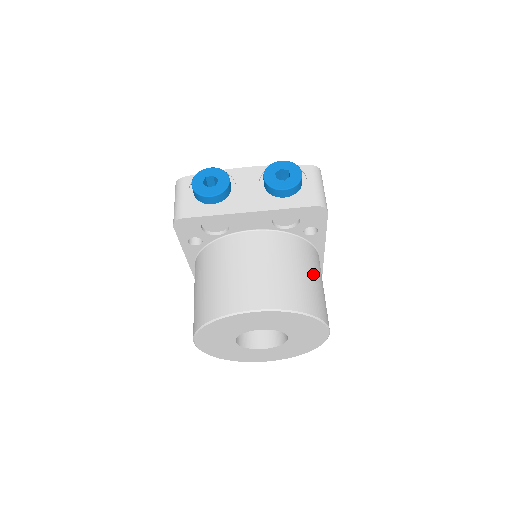
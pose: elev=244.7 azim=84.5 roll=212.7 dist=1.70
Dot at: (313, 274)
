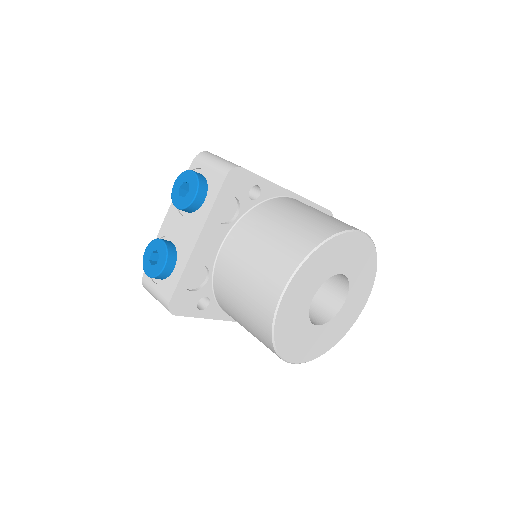
Dot at: (295, 214)
